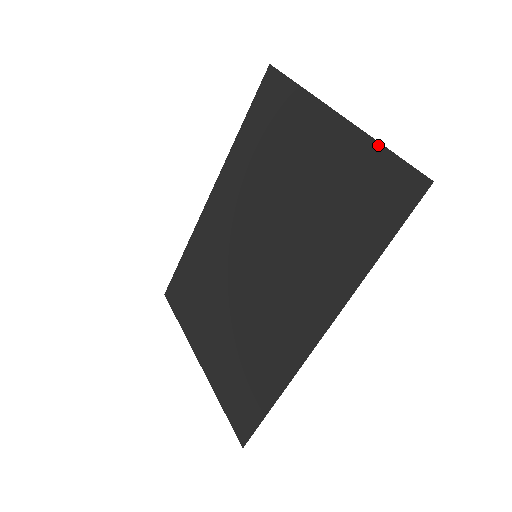
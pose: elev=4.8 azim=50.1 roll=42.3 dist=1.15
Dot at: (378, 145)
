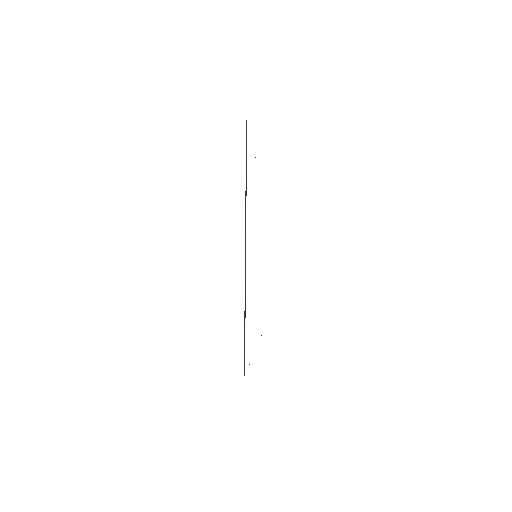
Dot at: occluded
